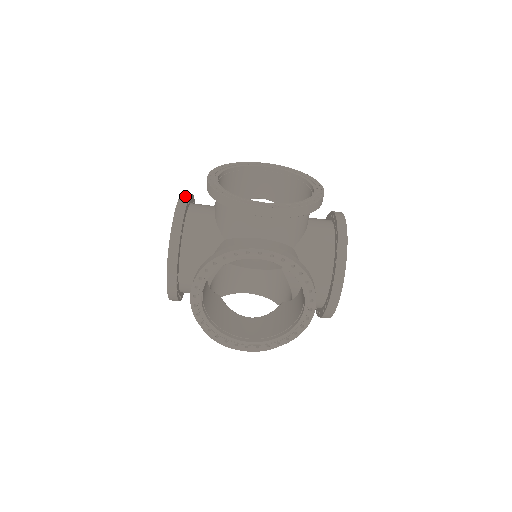
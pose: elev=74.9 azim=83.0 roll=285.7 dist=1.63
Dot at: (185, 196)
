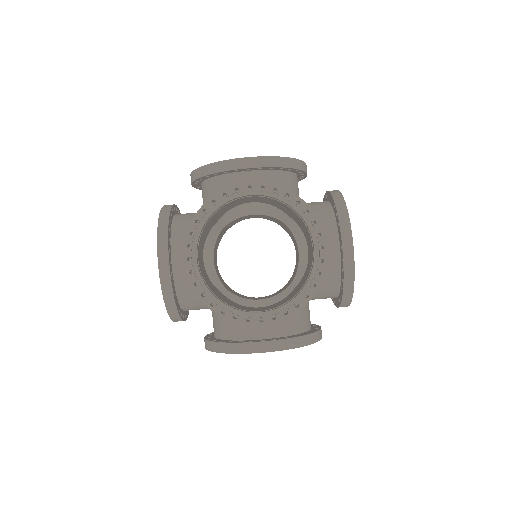
Dot at: occluded
